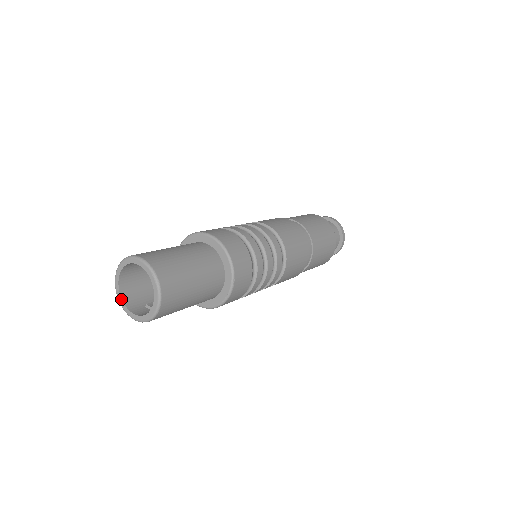
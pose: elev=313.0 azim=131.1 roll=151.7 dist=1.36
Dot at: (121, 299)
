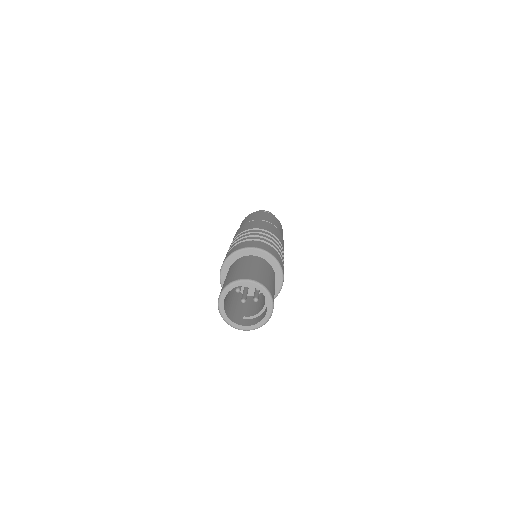
Dot at: (229, 319)
